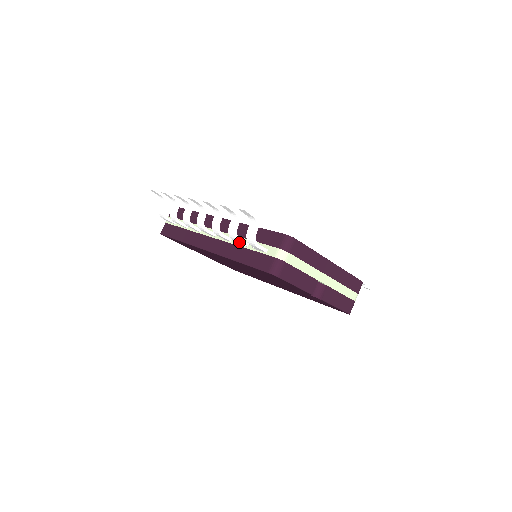
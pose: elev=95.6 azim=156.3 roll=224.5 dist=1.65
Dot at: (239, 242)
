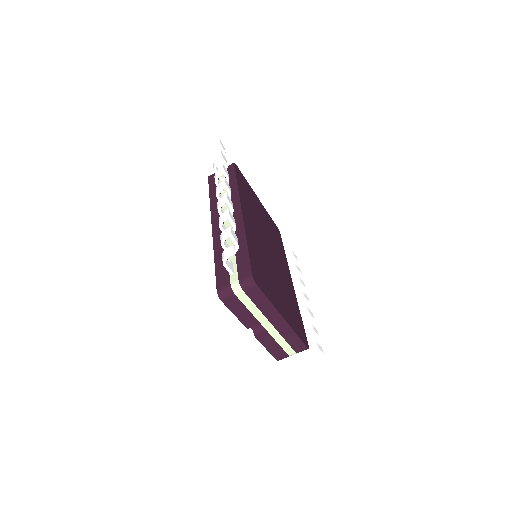
Dot at: (223, 248)
